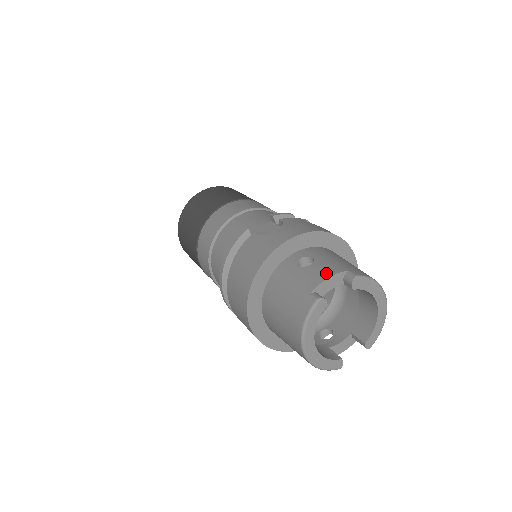
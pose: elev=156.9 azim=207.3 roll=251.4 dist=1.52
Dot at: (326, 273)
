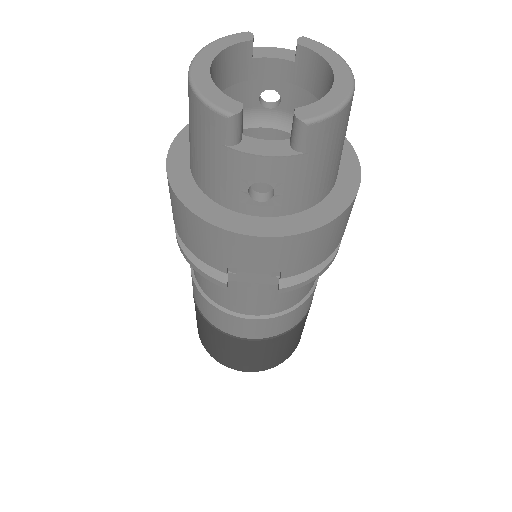
Dot at: occluded
